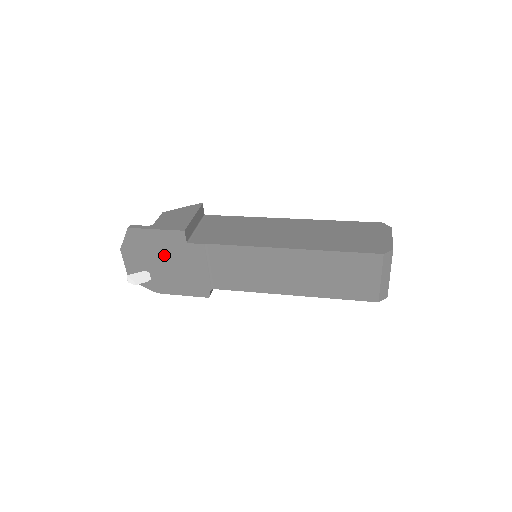
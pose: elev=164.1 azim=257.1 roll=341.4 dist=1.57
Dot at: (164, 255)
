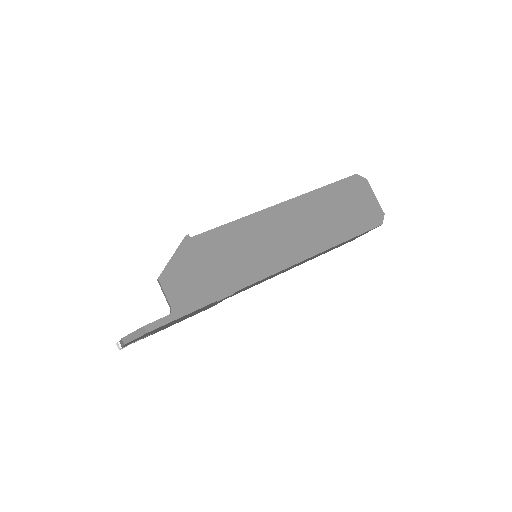
Dot at: occluded
